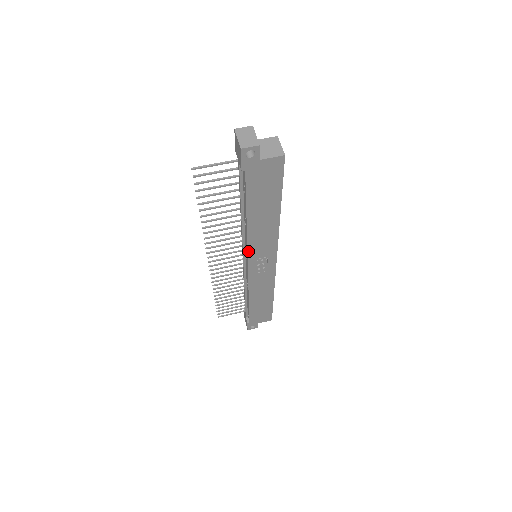
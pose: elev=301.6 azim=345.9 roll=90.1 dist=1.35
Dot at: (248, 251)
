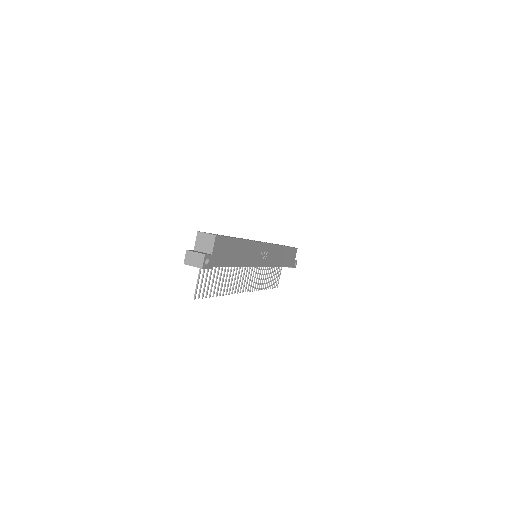
Dot at: occluded
